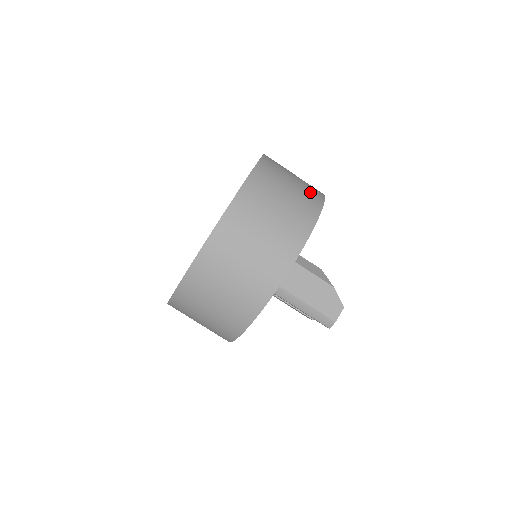
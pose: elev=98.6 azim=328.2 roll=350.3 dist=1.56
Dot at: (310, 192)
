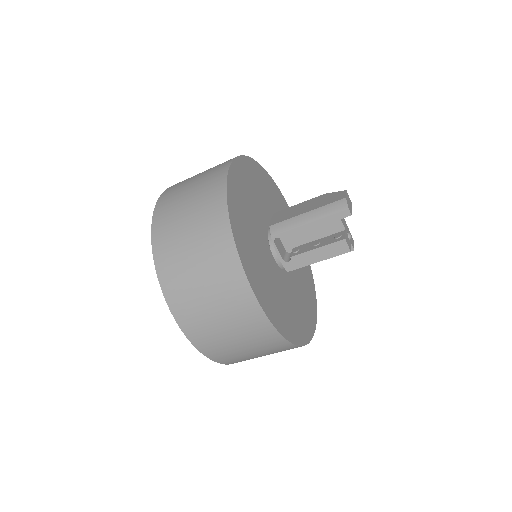
Dot at: occluded
